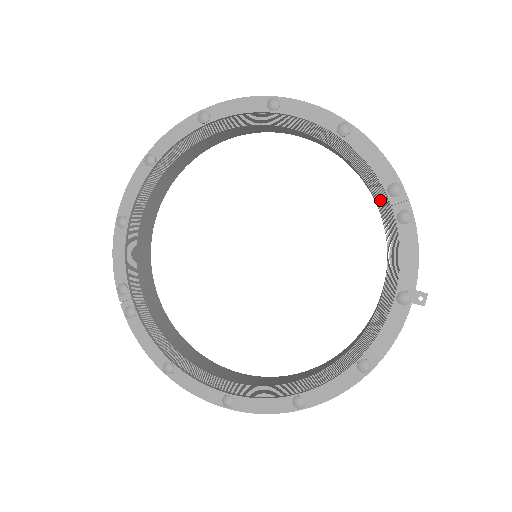
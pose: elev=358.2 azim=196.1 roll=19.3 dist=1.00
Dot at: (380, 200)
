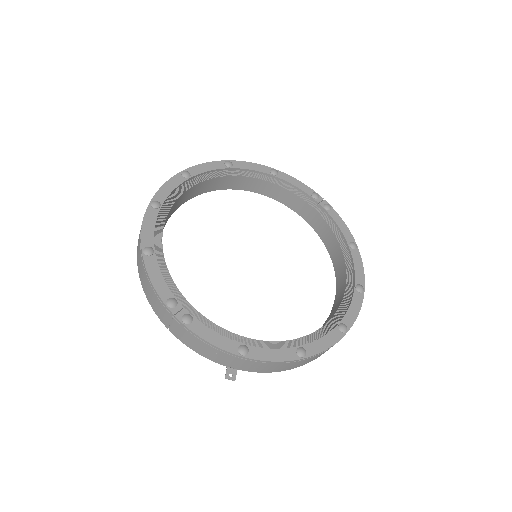
Dot at: (310, 203)
